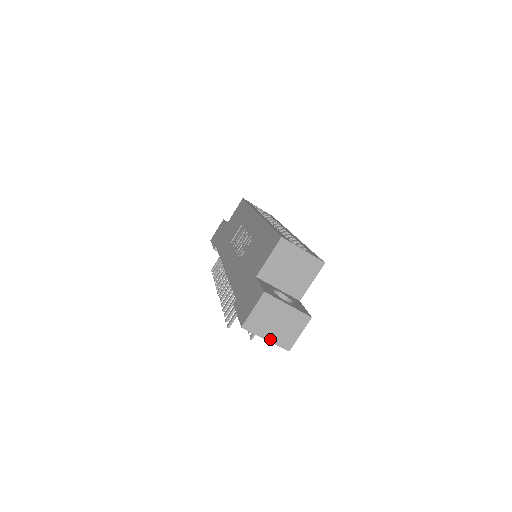
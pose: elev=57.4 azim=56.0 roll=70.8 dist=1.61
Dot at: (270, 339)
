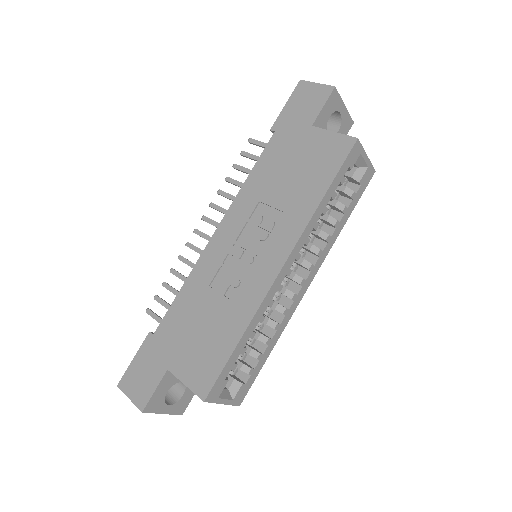
Dot at: occluded
